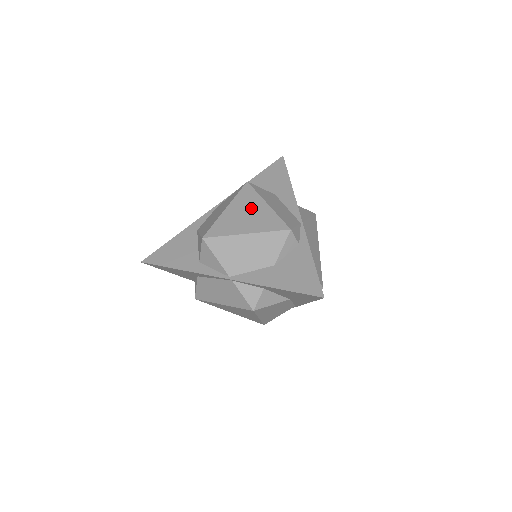
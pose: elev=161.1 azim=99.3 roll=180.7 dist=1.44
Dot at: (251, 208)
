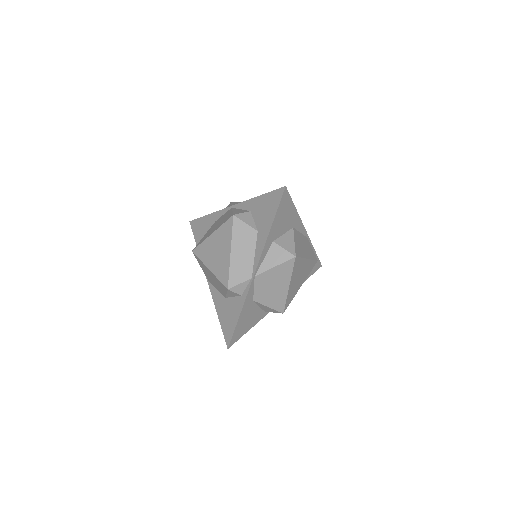
Dot at: (221, 247)
